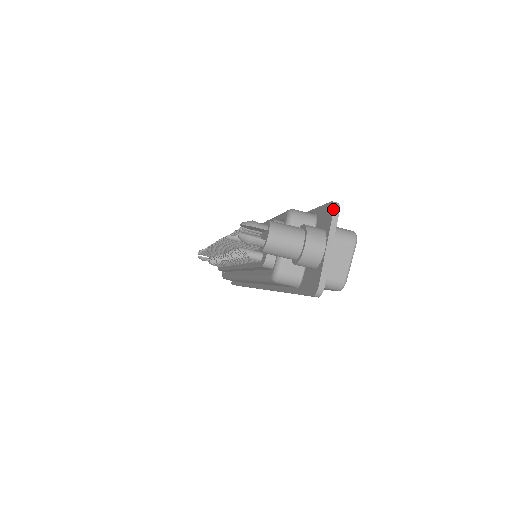
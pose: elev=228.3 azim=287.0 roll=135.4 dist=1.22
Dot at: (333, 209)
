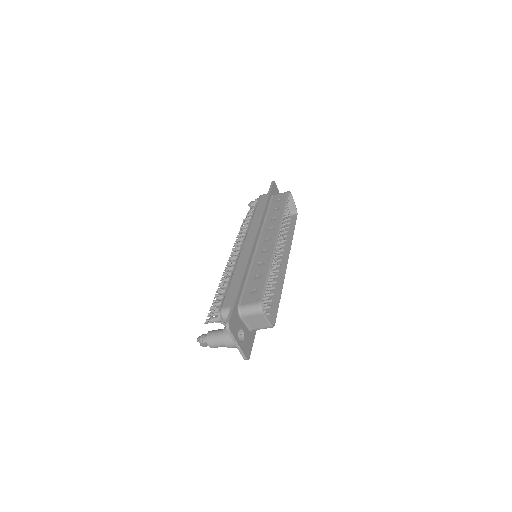
Dot at: (227, 330)
